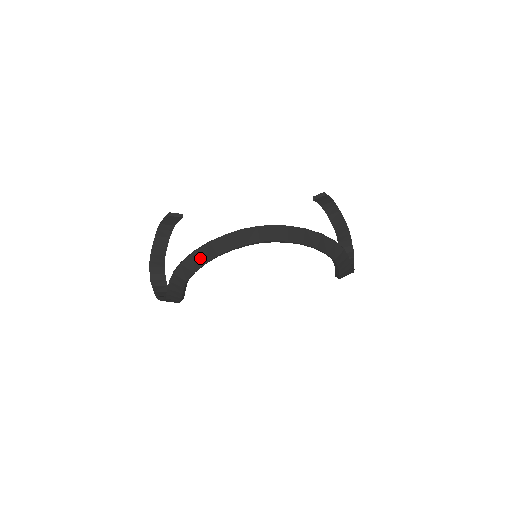
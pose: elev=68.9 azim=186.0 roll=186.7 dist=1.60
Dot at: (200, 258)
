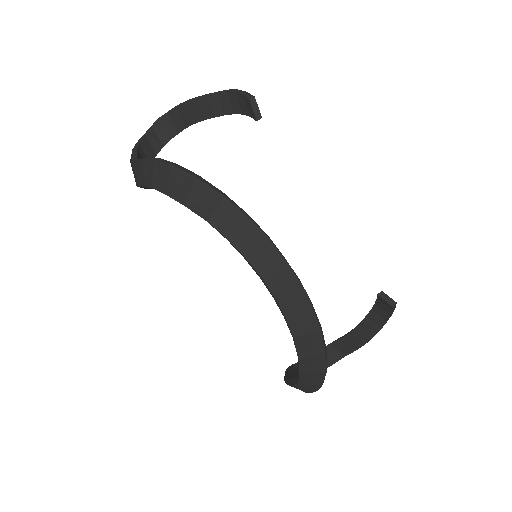
Dot at: (191, 193)
